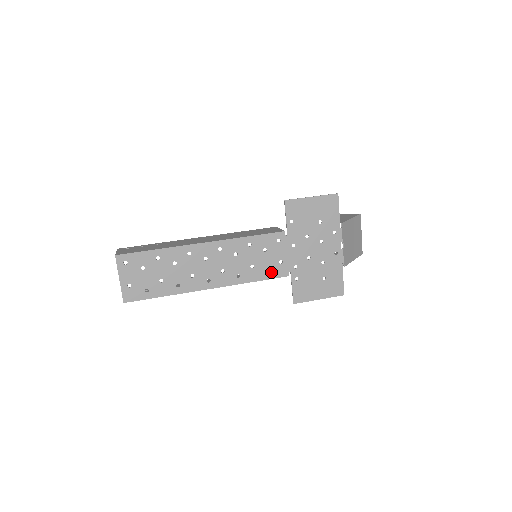
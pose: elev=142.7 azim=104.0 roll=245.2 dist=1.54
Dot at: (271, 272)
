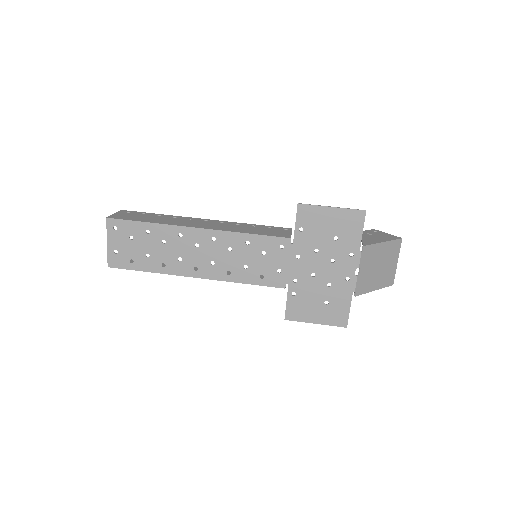
Dot at: (266, 279)
